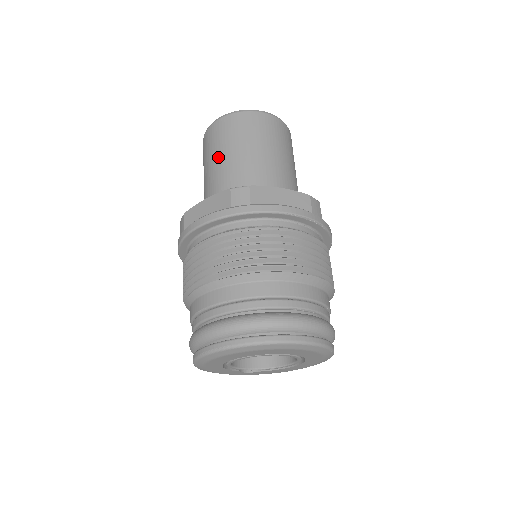
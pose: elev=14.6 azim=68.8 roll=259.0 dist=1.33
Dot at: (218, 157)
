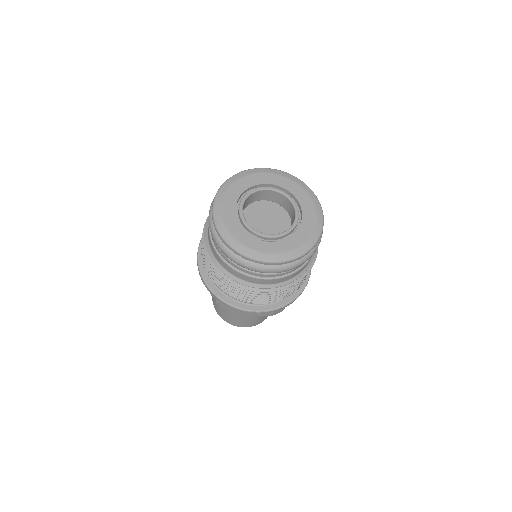
Dot at: occluded
